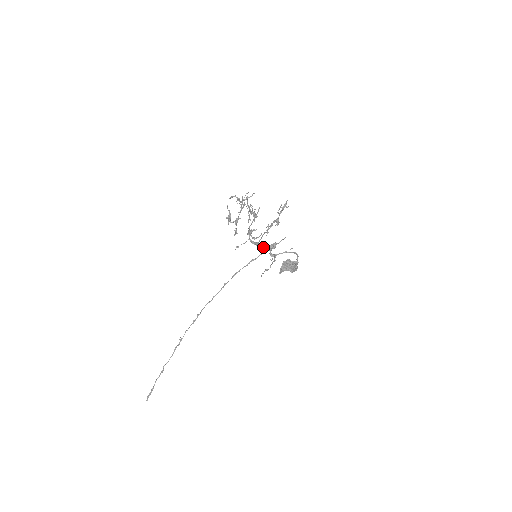
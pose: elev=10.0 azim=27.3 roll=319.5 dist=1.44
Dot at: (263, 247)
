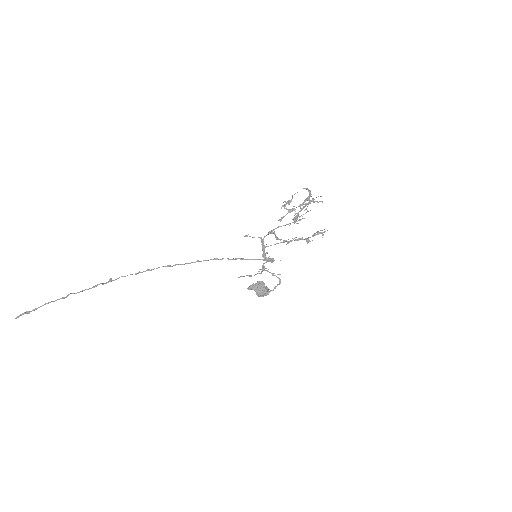
Dot at: (265, 254)
